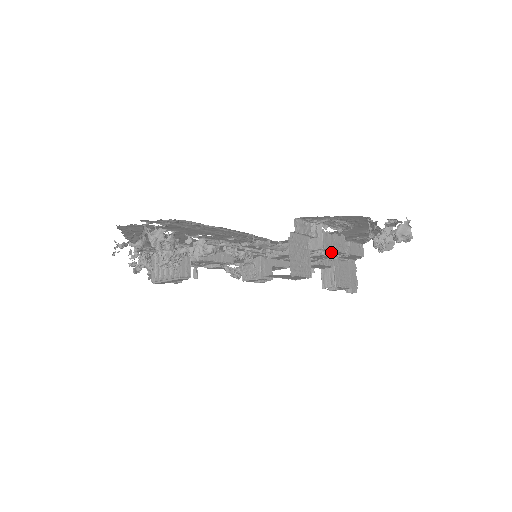
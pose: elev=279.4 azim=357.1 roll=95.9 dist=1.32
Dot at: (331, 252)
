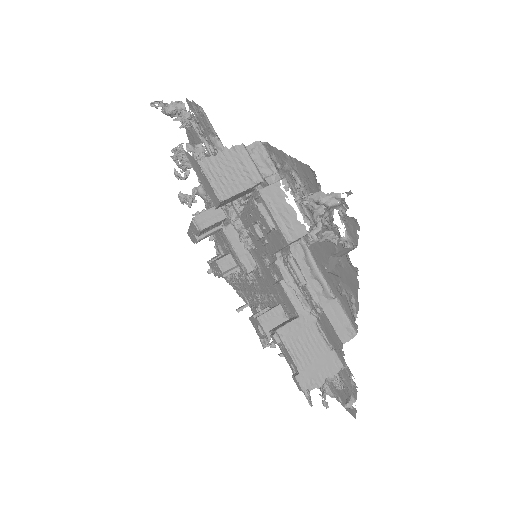
Dot at: (272, 220)
